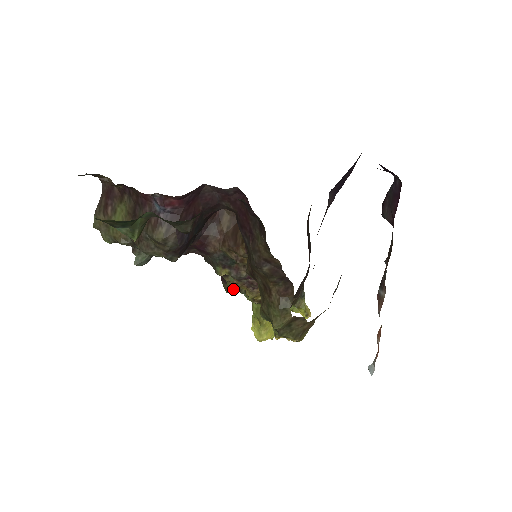
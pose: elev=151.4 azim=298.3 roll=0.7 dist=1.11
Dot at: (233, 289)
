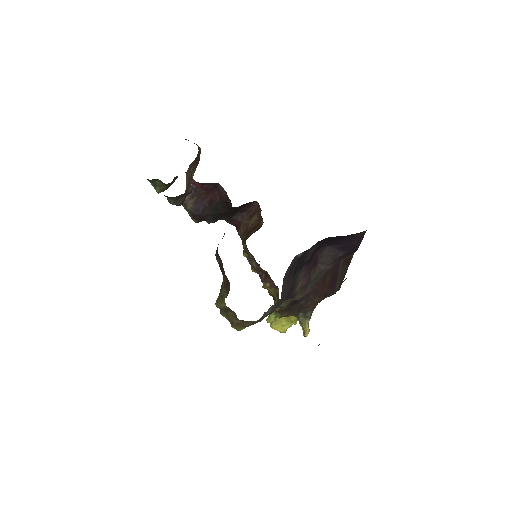
Dot at: occluded
